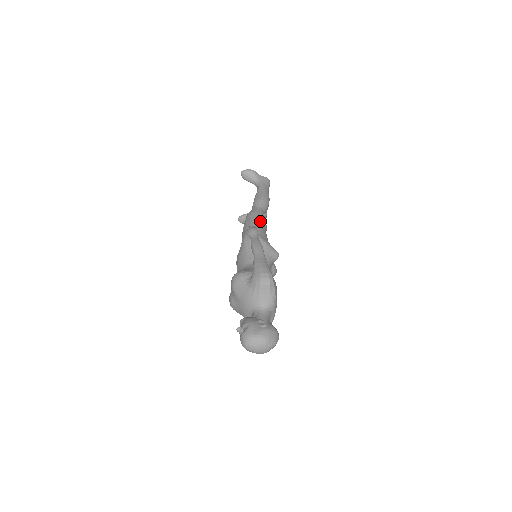
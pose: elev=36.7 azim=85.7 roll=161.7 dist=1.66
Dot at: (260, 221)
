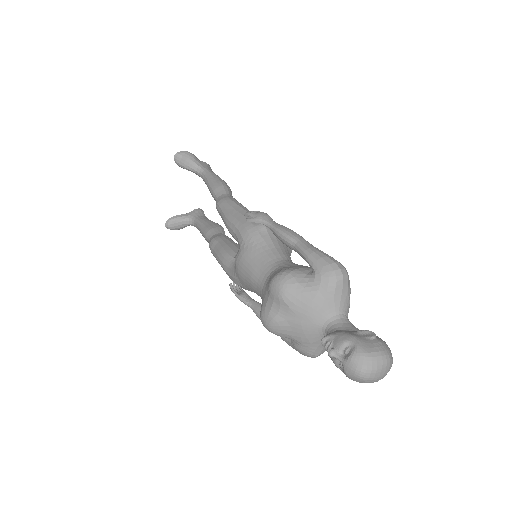
Dot at: occluded
